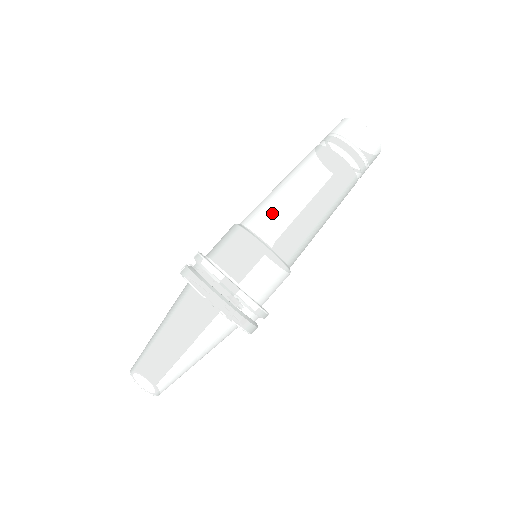
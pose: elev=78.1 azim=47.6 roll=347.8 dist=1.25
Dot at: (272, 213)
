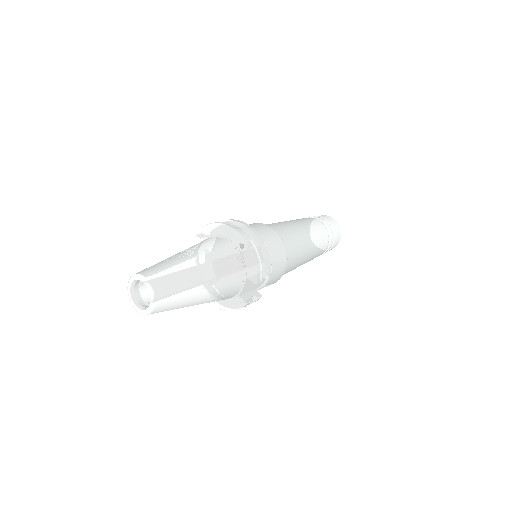
Dot at: (272, 223)
